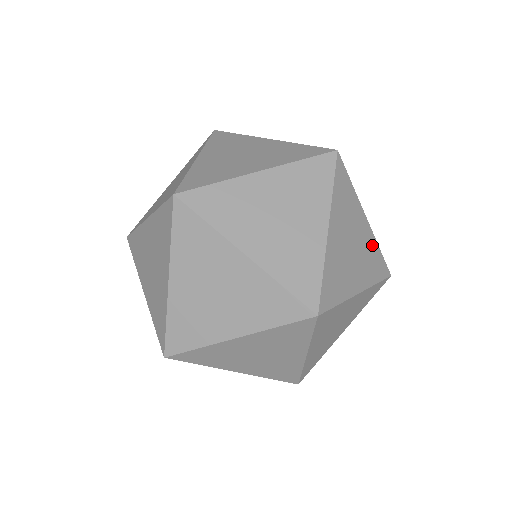
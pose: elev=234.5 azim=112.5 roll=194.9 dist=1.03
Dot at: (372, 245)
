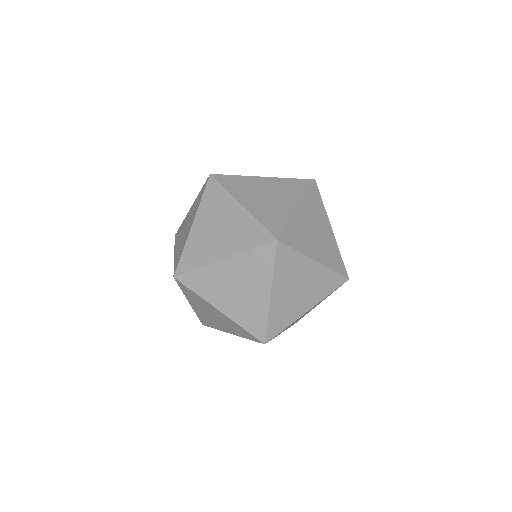
Dot at: (334, 247)
